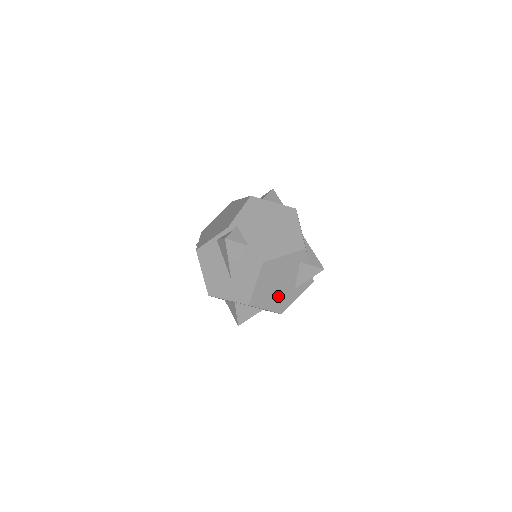
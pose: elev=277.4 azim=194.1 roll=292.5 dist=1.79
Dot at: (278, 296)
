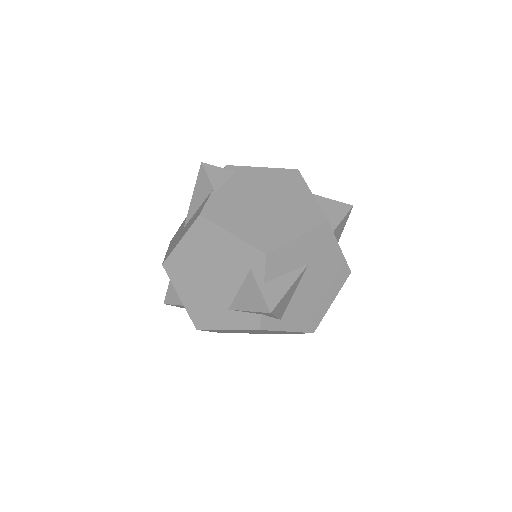
Dot at: (202, 295)
